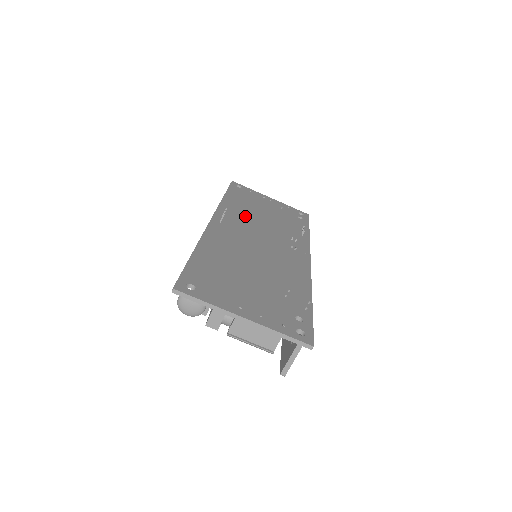
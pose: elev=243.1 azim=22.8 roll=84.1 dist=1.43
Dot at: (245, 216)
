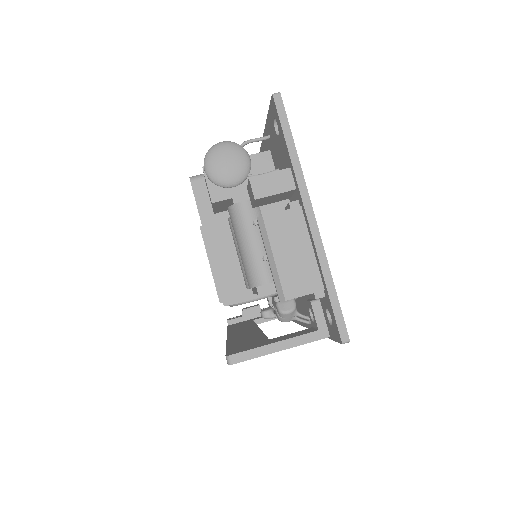
Dot at: occluded
